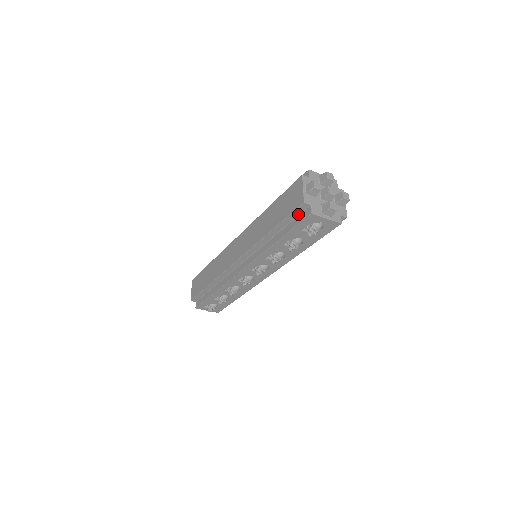
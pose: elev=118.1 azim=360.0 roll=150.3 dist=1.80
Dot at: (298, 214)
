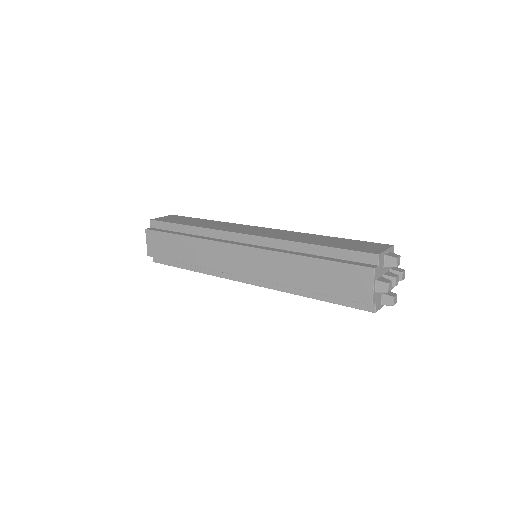
Dot at: occluded
